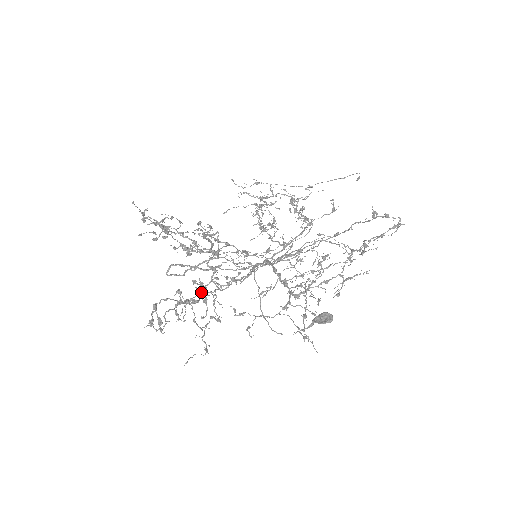
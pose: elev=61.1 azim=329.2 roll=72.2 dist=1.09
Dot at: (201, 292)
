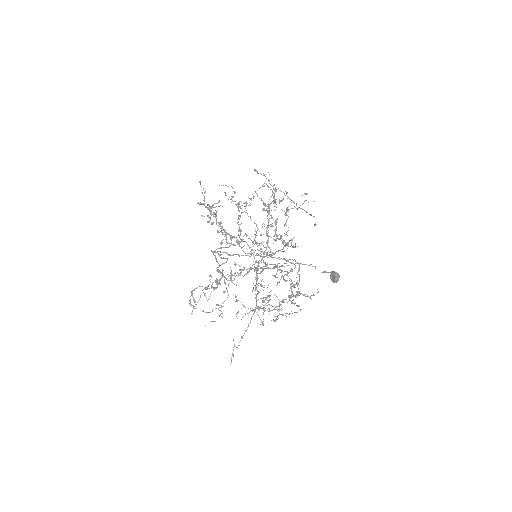
Dot at: (217, 283)
